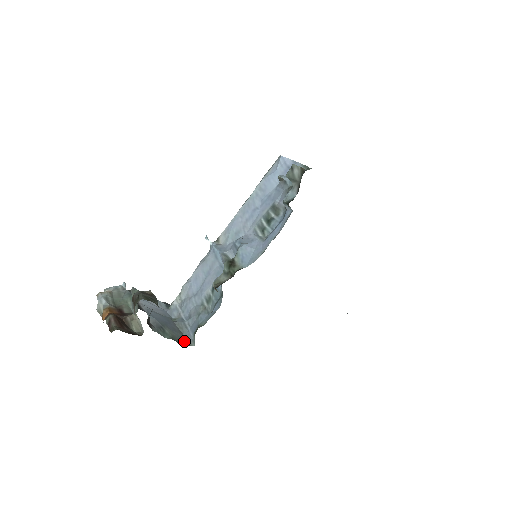
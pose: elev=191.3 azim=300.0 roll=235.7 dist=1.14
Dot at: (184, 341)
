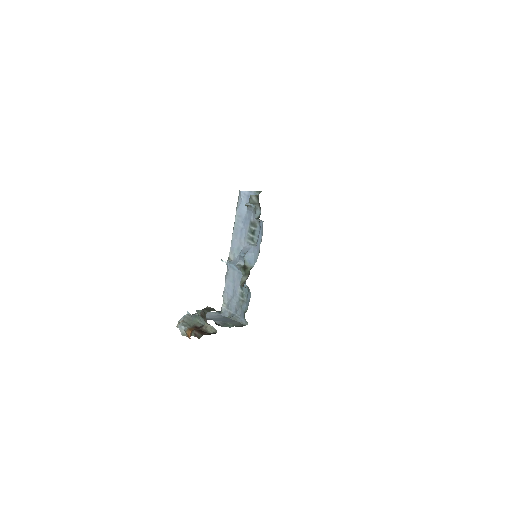
Dot at: (241, 325)
